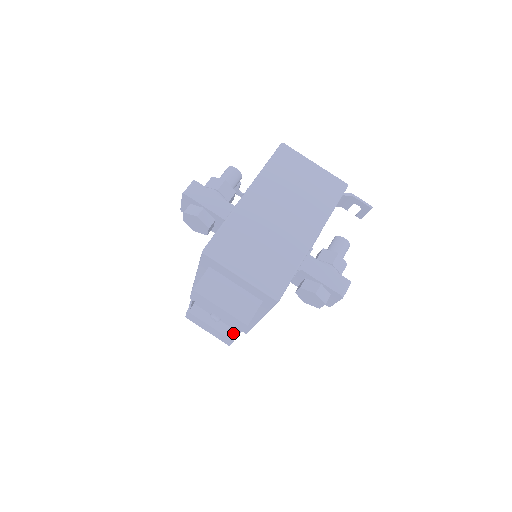
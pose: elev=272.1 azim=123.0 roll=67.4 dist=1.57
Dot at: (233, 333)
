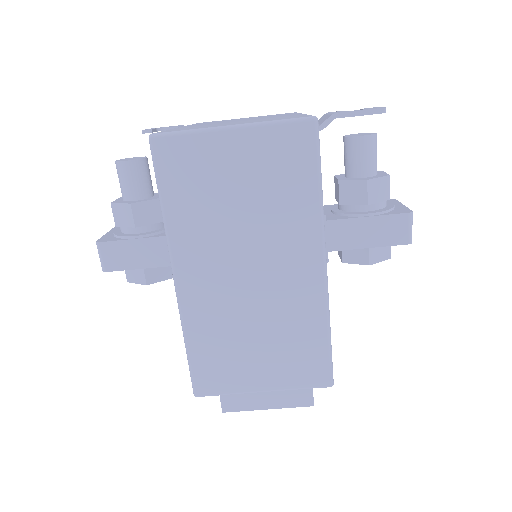
Dot at: occluded
